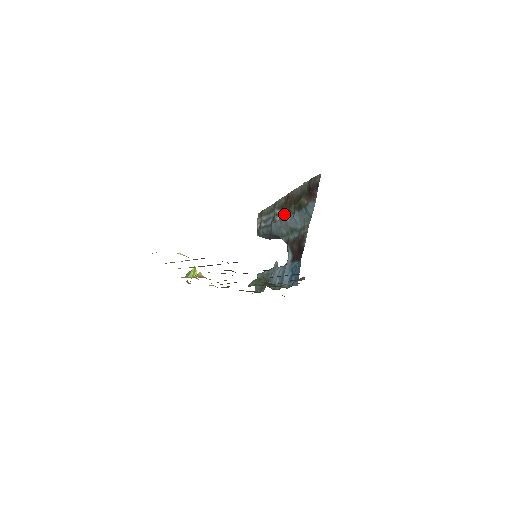
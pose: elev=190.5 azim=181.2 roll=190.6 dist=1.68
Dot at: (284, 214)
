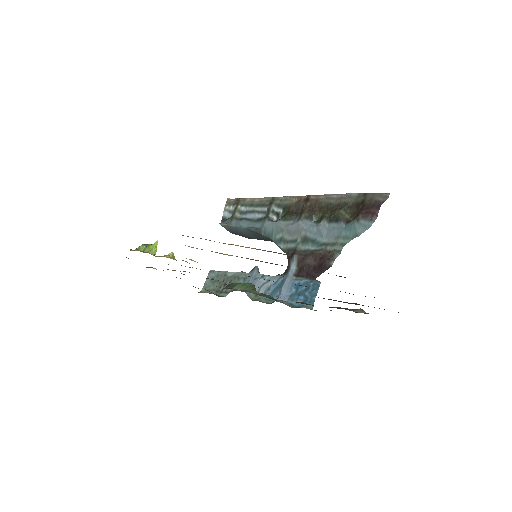
Dot at: (299, 217)
